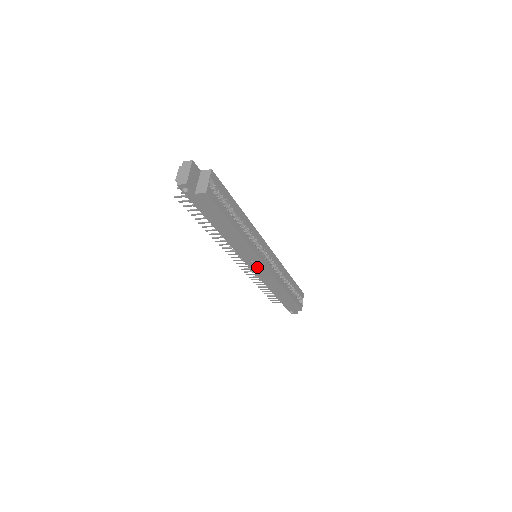
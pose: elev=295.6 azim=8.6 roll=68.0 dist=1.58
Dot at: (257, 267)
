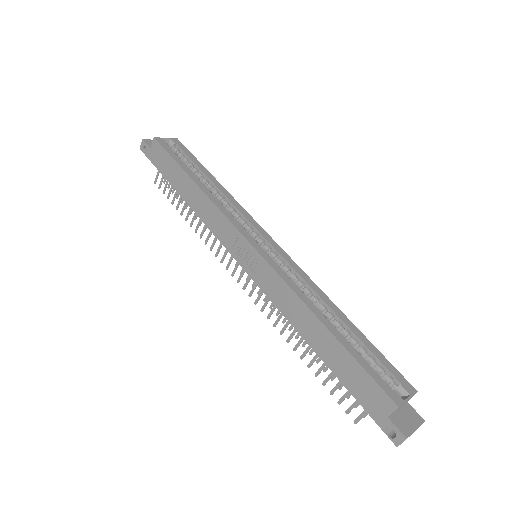
Dot at: (250, 262)
